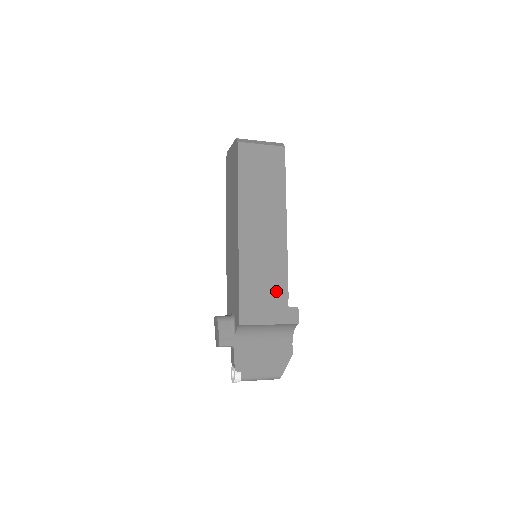
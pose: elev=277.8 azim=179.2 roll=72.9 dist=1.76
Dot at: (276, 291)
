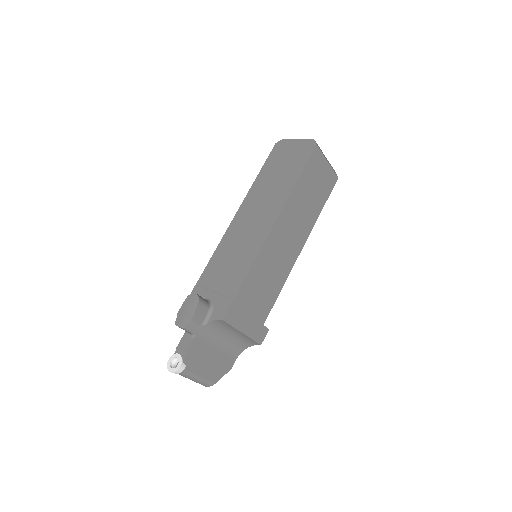
Dot at: (264, 304)
